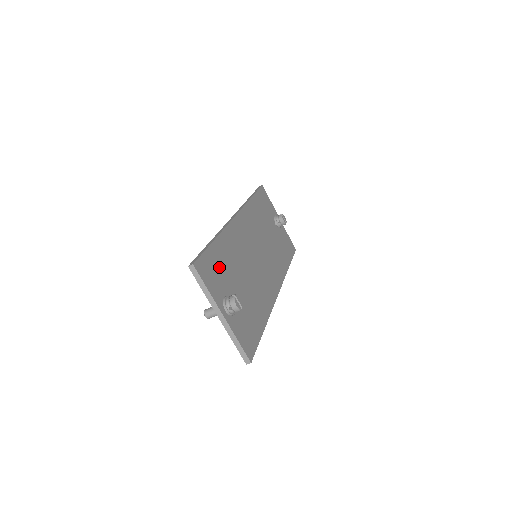
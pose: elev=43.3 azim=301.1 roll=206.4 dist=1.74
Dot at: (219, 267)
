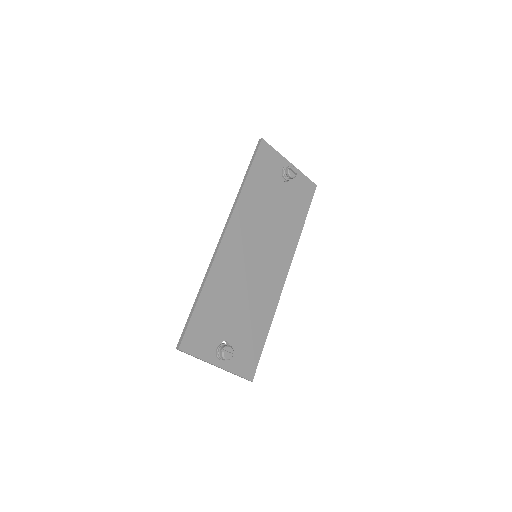
Dot at: (208, 322)
